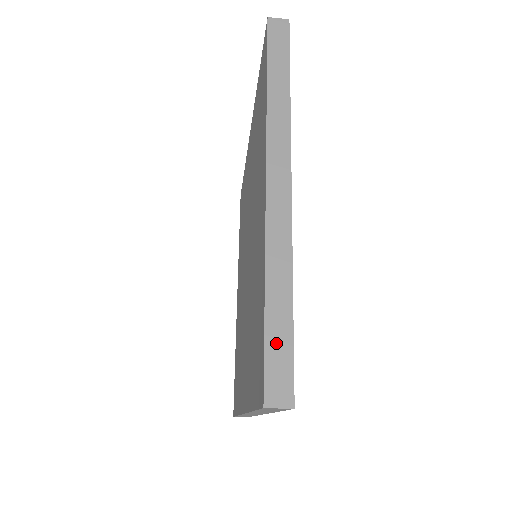
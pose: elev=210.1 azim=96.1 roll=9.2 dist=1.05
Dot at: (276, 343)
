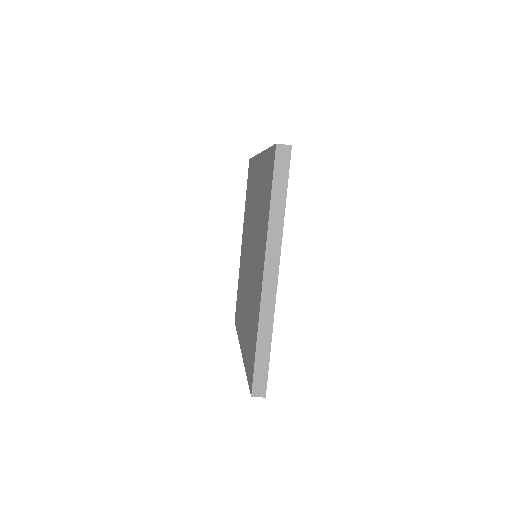
Dot at: (260, 368)
